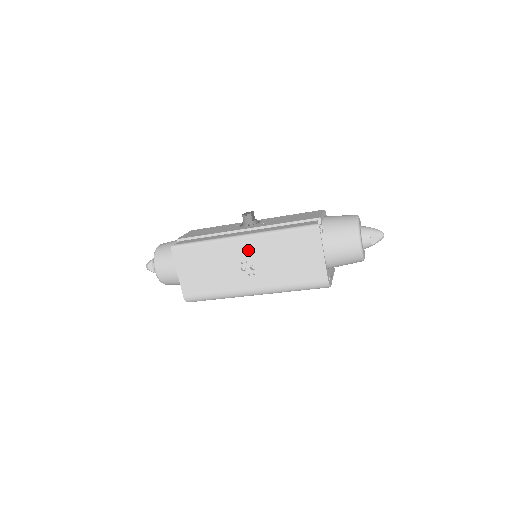
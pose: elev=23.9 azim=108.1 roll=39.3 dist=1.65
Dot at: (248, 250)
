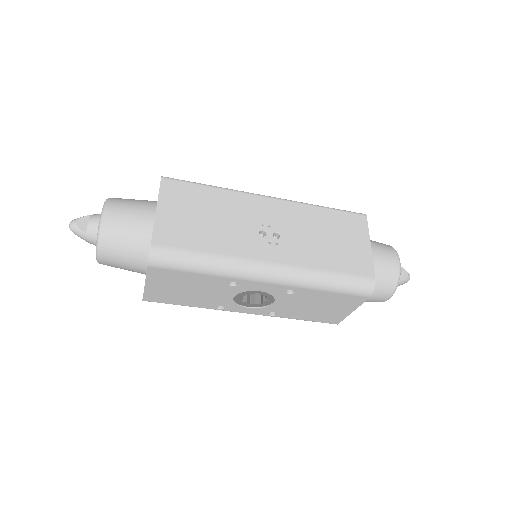
Dot at: (275, 213)
